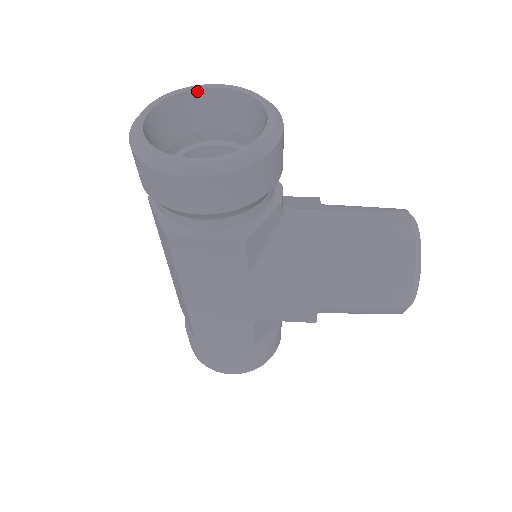
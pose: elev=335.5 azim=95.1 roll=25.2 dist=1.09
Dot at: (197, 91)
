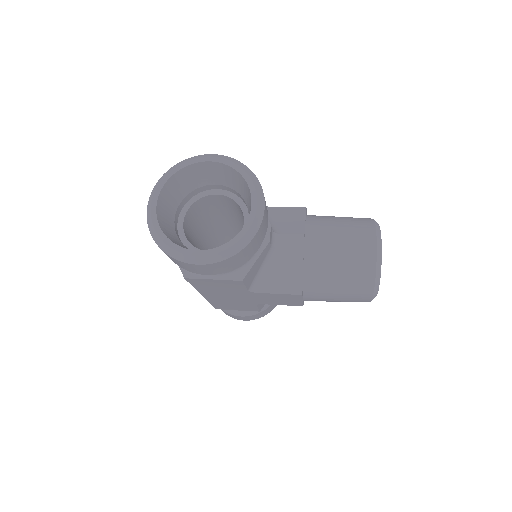
Dot at: (195, 164)
